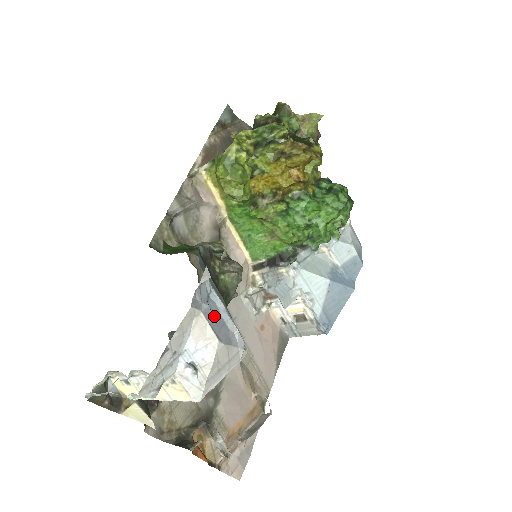
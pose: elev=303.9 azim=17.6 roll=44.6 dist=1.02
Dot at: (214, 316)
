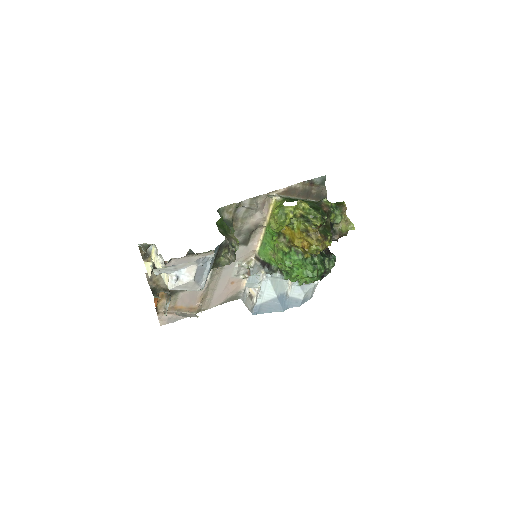
Dot at: (201, 270)
